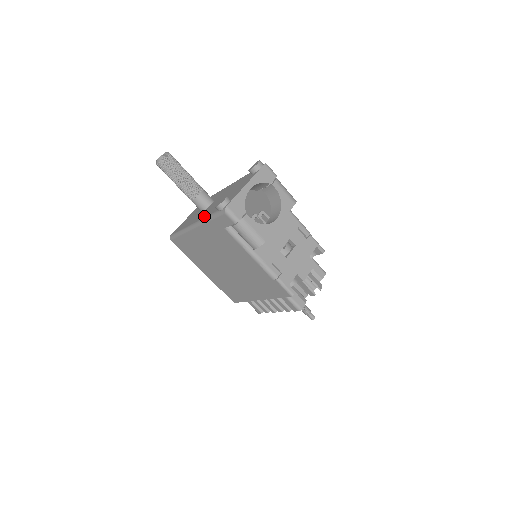
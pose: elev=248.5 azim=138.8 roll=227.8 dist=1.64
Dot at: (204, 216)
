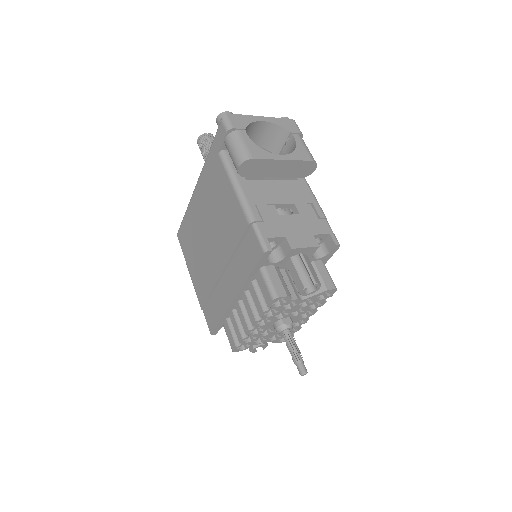
Dot at: occluded
